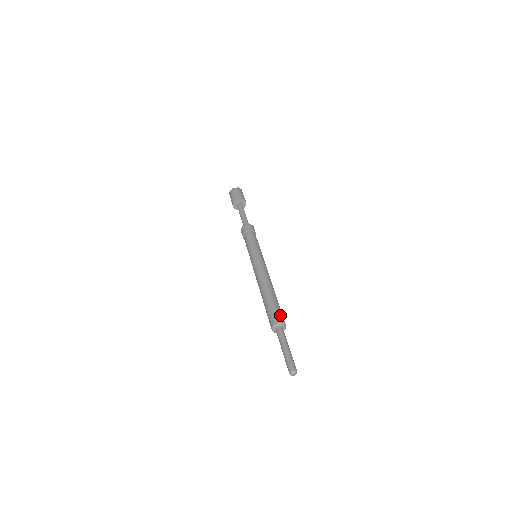
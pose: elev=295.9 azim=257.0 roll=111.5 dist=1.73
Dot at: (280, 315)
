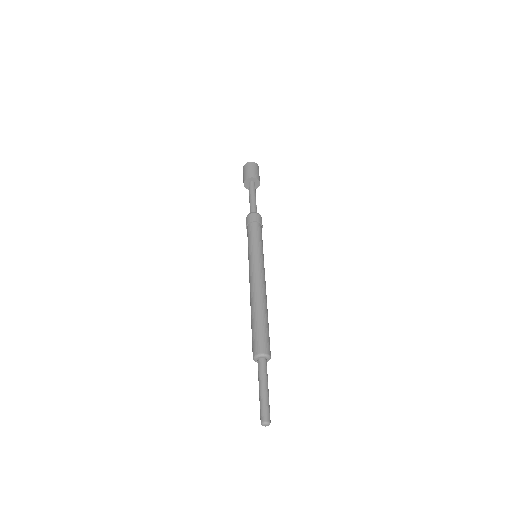
Dot at: (266, 343)
